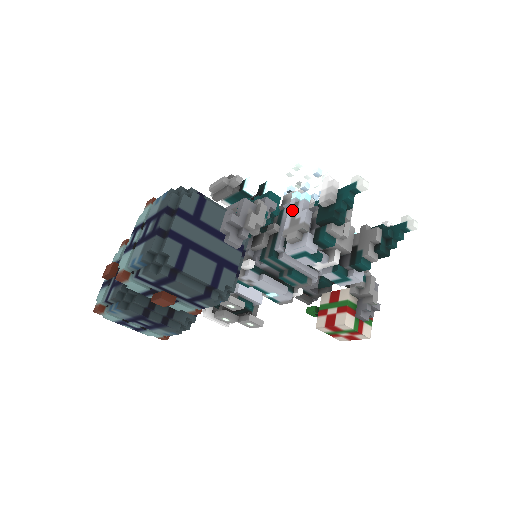
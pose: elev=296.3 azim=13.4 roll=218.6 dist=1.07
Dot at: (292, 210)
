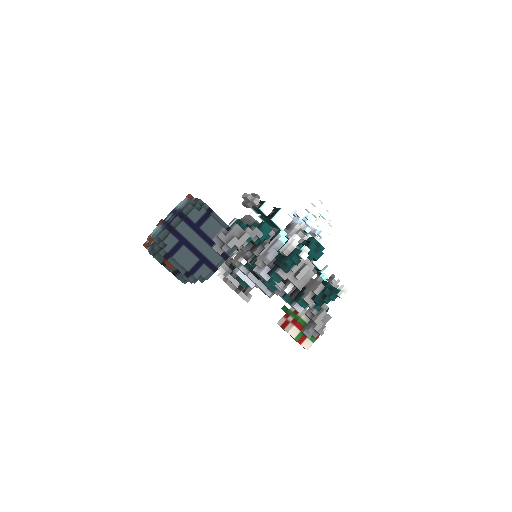
Dot at: (272, 243)
